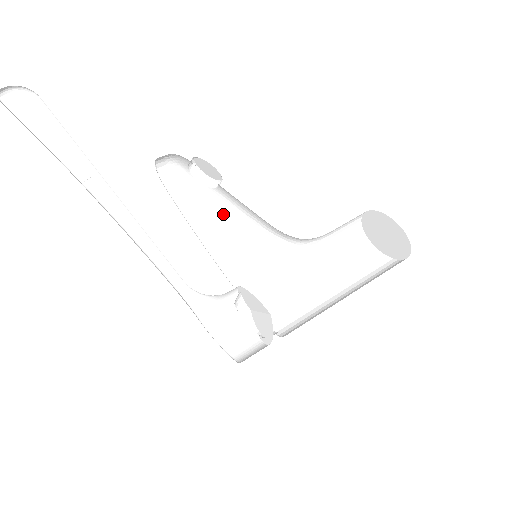
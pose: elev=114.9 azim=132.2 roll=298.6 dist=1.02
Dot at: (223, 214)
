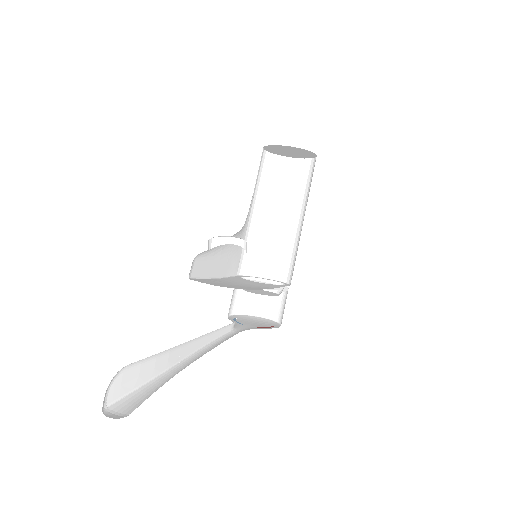
Dot at: (219, 246)
